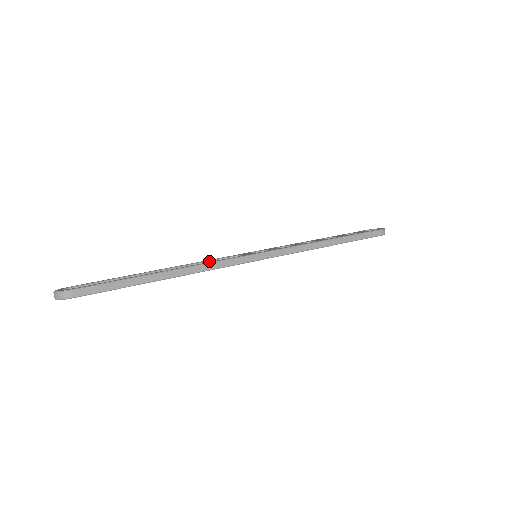
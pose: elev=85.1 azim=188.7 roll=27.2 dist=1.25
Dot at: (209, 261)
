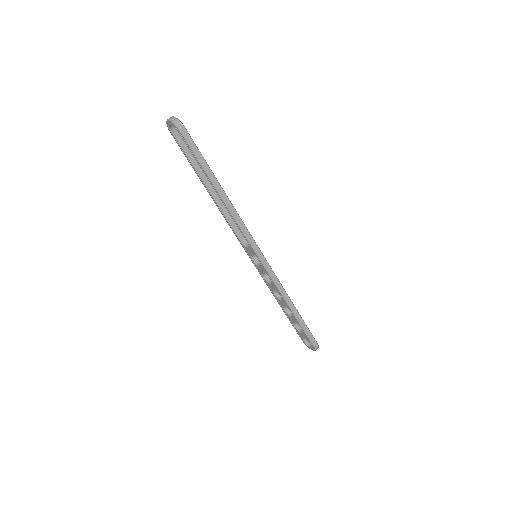
Dot at: occluded
